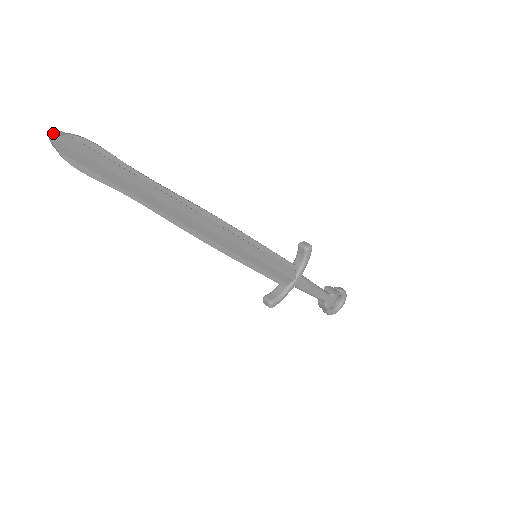
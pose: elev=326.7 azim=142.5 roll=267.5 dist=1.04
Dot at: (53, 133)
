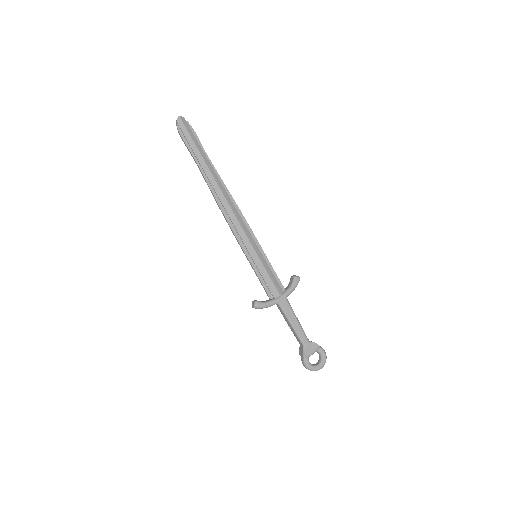
Dot at: occluded
